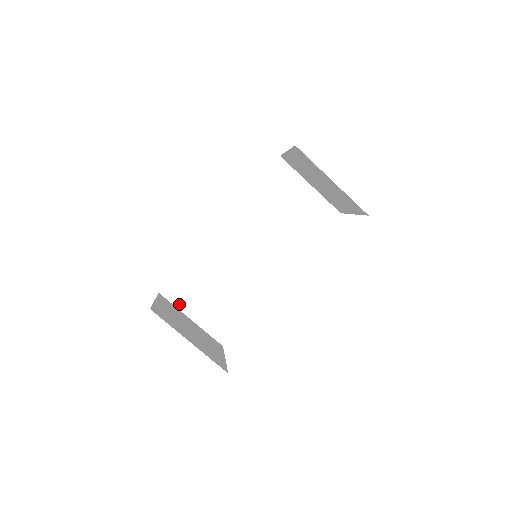
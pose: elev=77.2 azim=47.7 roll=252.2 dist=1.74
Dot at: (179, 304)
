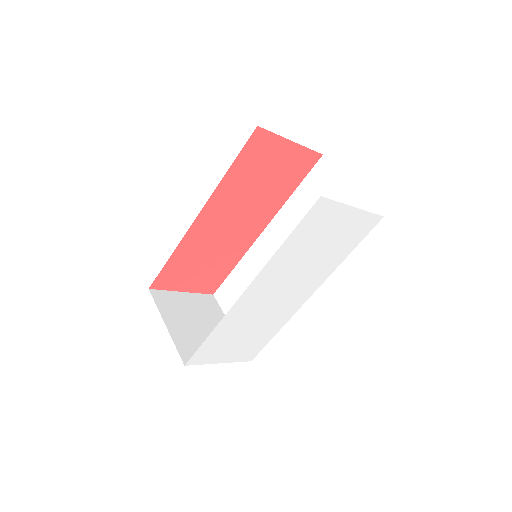
Dot at: (225, 308)
